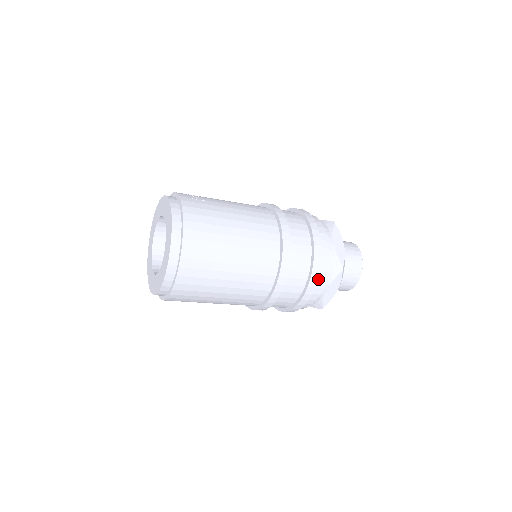
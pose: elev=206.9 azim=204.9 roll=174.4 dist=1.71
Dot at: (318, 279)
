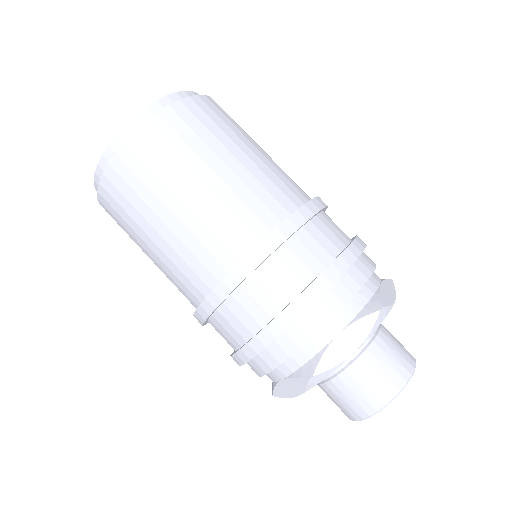
Dot at: (333, 292)
